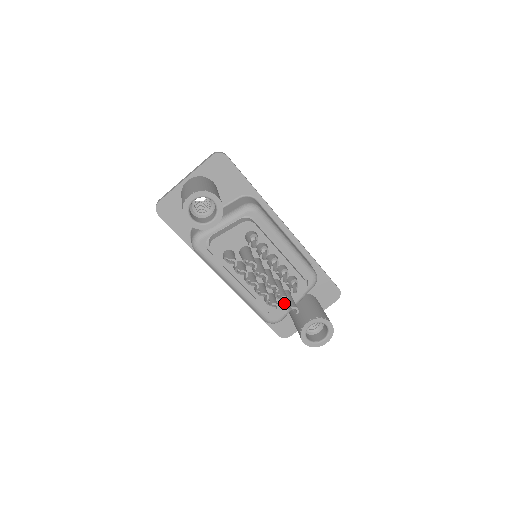
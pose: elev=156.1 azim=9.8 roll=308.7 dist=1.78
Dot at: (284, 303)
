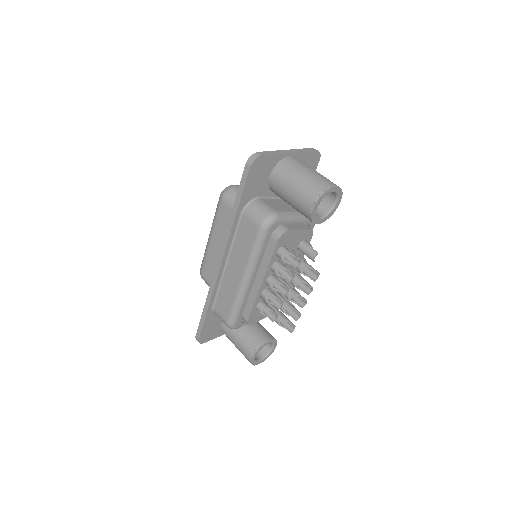
Dot at: (280, 317)
